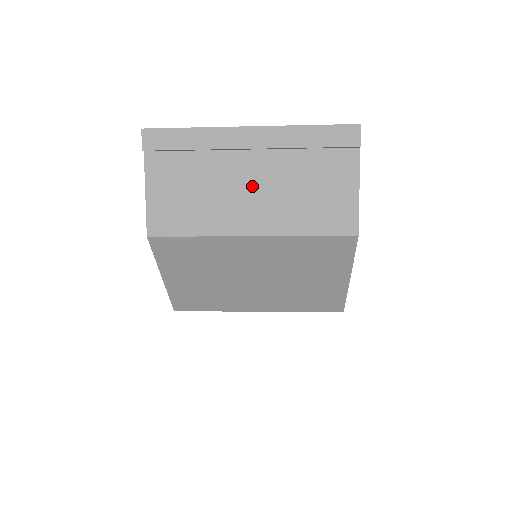
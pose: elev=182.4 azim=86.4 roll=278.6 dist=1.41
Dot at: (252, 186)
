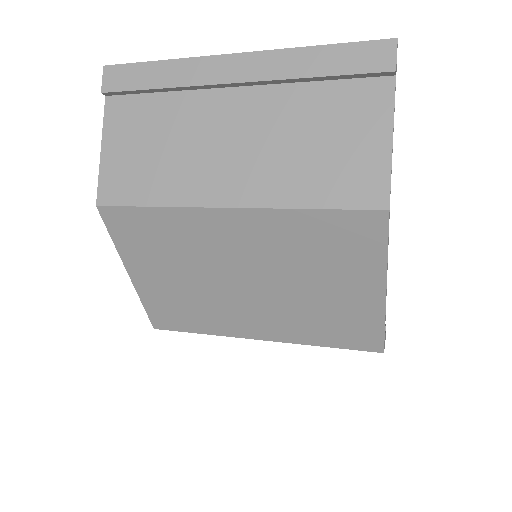
Dot at: (234, 137)
